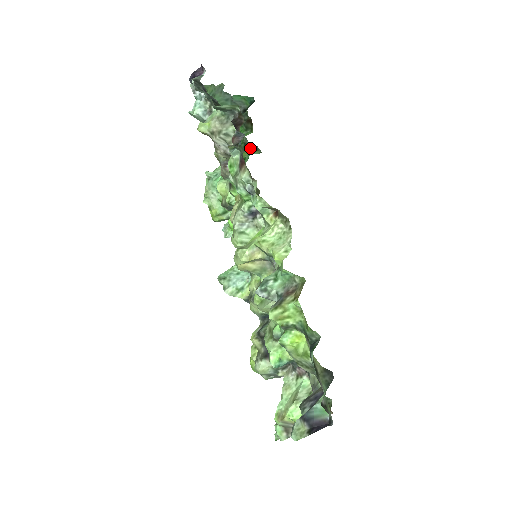
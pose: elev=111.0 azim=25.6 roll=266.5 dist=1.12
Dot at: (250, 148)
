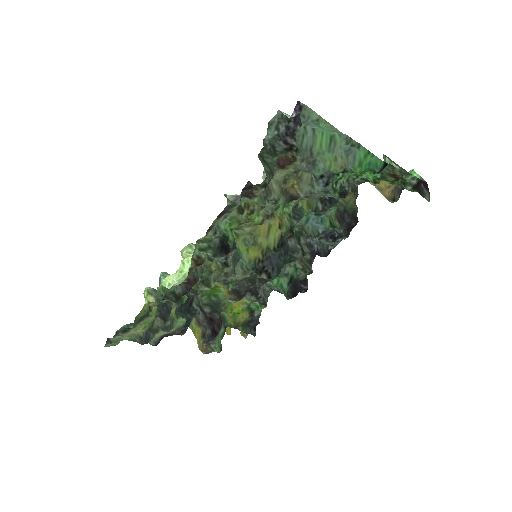
Dot at: (411, 188)
